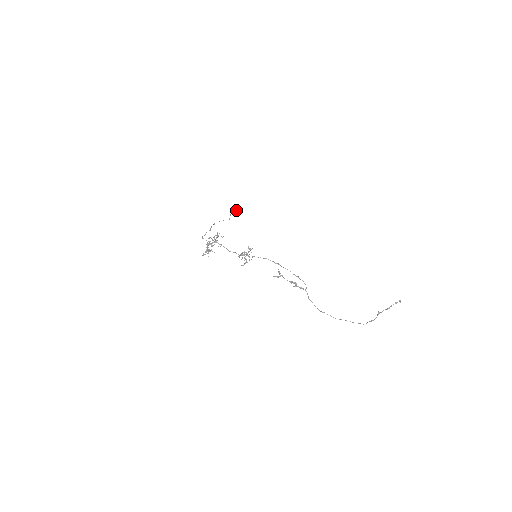
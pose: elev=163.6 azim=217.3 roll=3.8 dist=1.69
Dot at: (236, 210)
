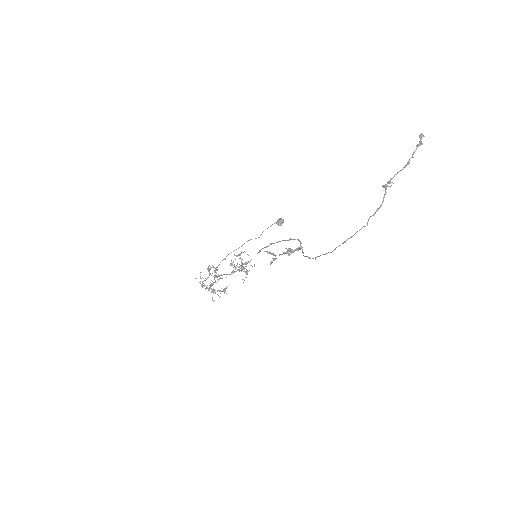
Dot at: (276, 222)
